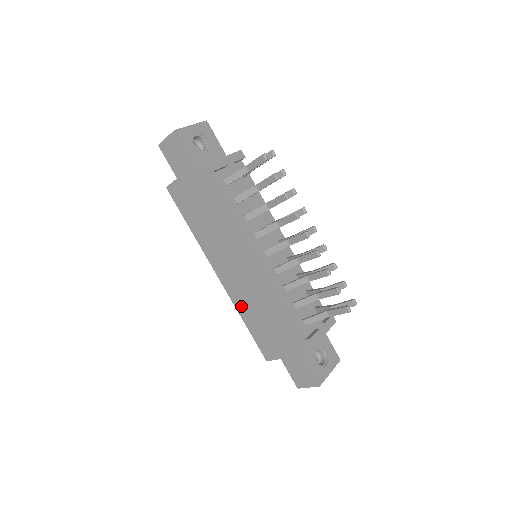
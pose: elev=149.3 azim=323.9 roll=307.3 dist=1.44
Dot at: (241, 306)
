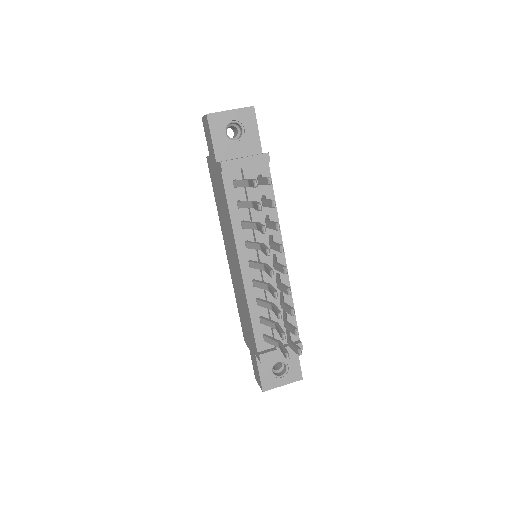
Dot at: (235, 289)
